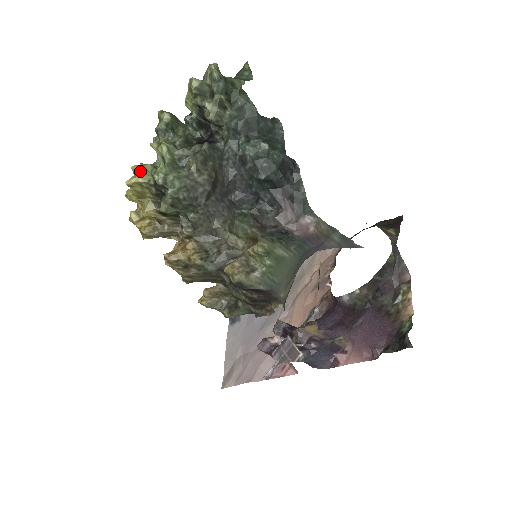
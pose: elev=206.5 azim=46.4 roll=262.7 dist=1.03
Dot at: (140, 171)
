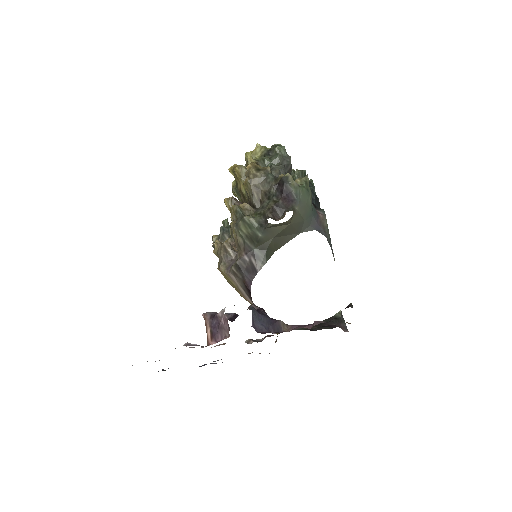
Dot at: (265, 147)
